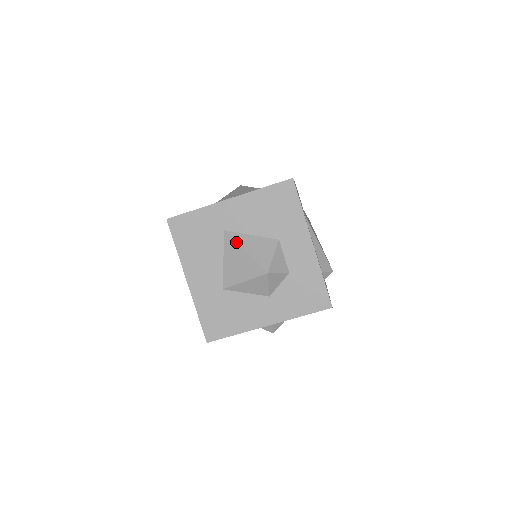
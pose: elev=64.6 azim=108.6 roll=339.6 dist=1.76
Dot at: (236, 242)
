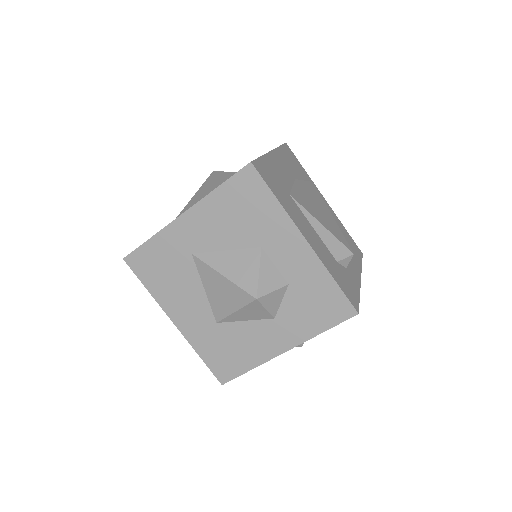
Dot at: (209, 266)
